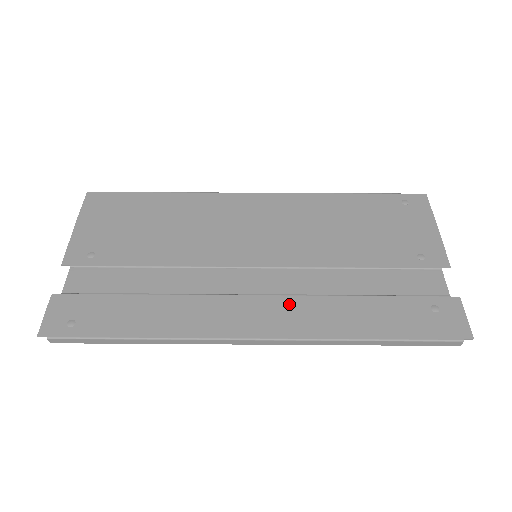
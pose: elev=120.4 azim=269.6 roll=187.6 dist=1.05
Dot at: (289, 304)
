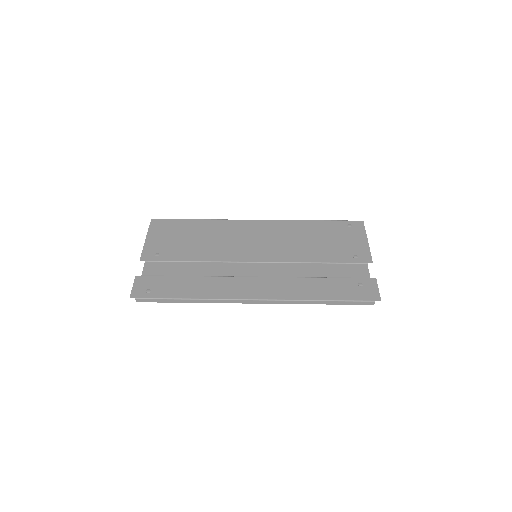
Dot at: (275, 282)
